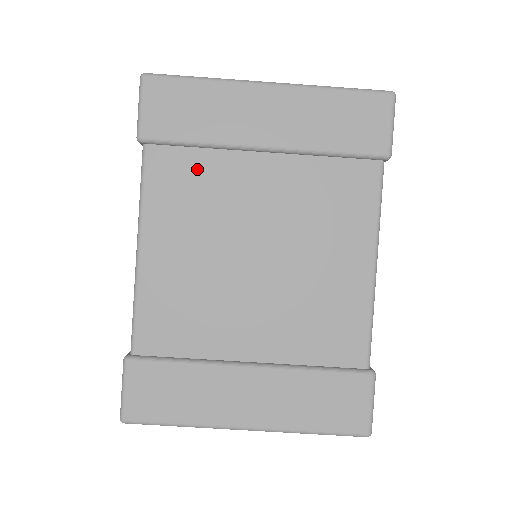
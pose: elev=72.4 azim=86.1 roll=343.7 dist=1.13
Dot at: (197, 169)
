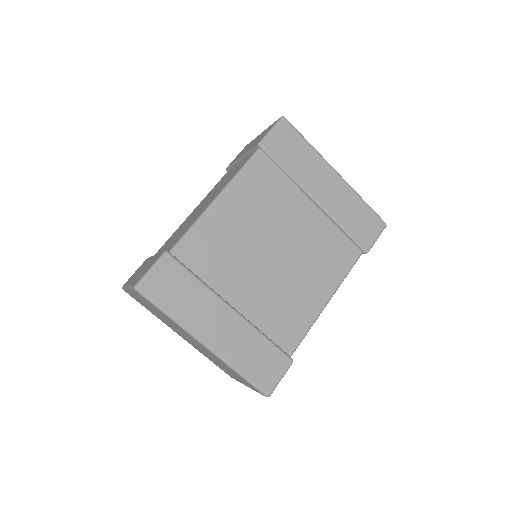
Dot at: (277, 183)
